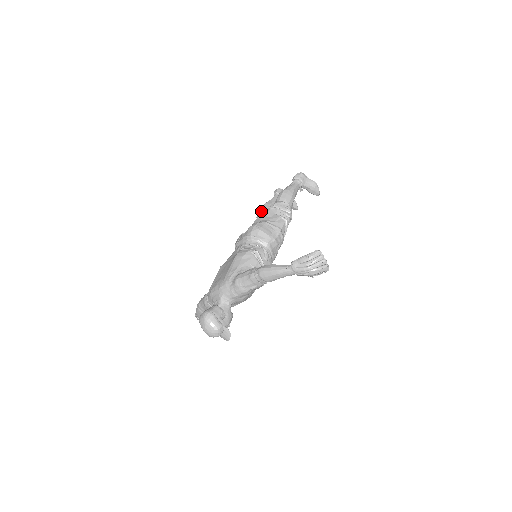
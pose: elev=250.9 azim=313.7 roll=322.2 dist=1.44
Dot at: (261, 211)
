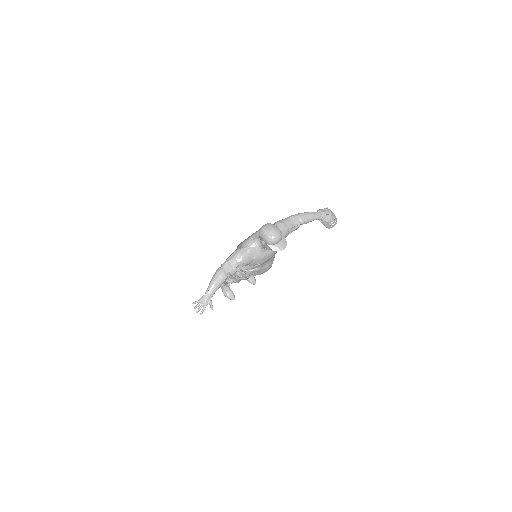
Dot at: occluded
